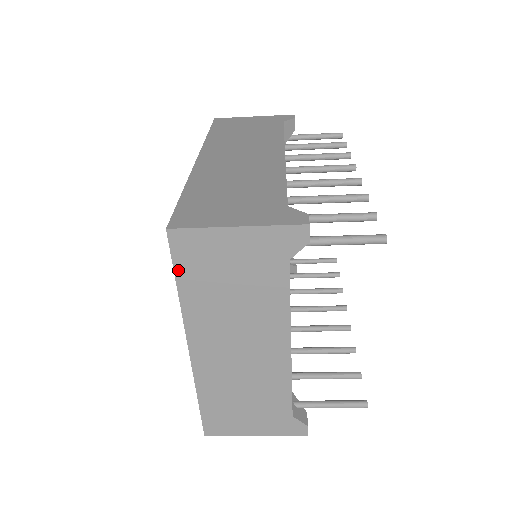
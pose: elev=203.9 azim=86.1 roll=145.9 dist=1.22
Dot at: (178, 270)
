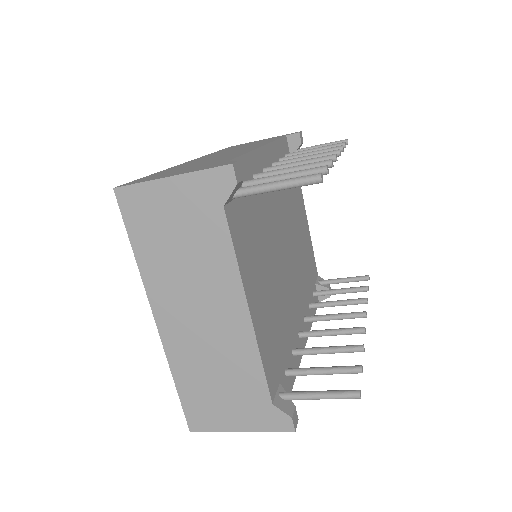
Dot at: (130, 230)
